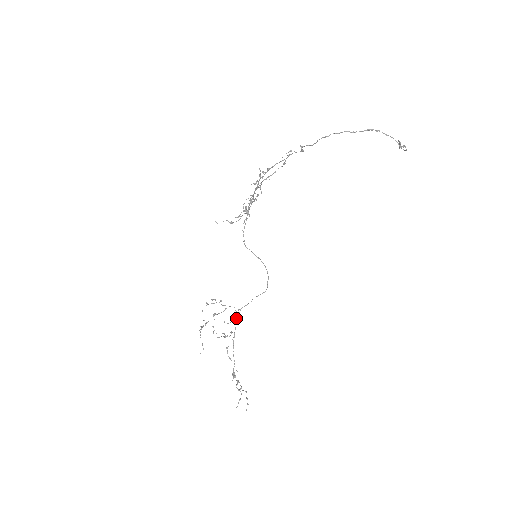
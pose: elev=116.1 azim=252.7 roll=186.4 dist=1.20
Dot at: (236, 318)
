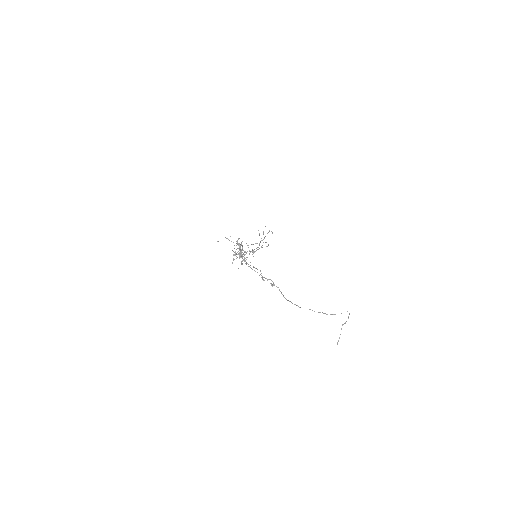
Dot at: occluded
